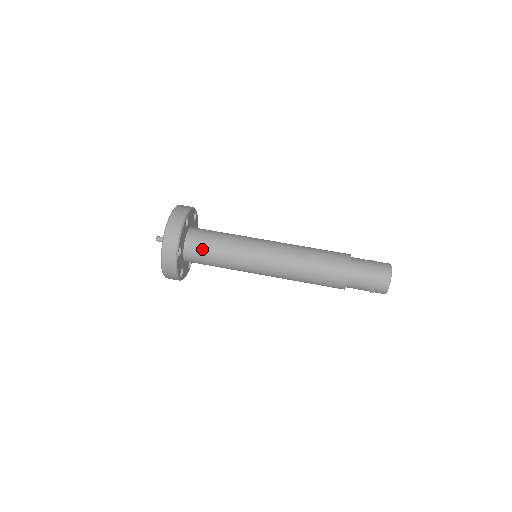
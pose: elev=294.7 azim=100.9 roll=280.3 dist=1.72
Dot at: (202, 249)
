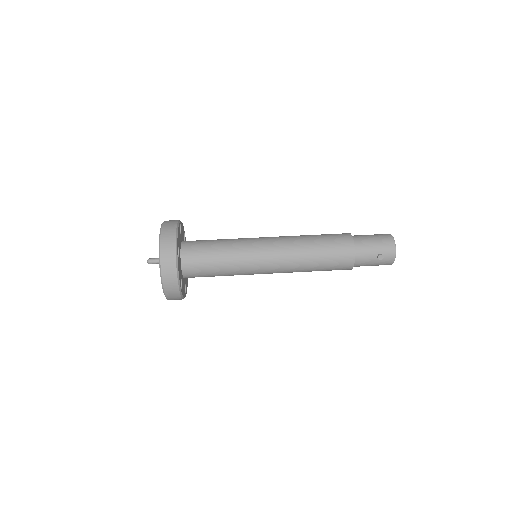
Dot at: (200, 252)
